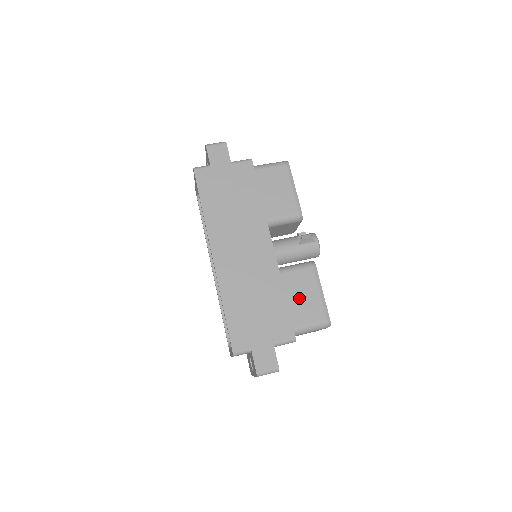
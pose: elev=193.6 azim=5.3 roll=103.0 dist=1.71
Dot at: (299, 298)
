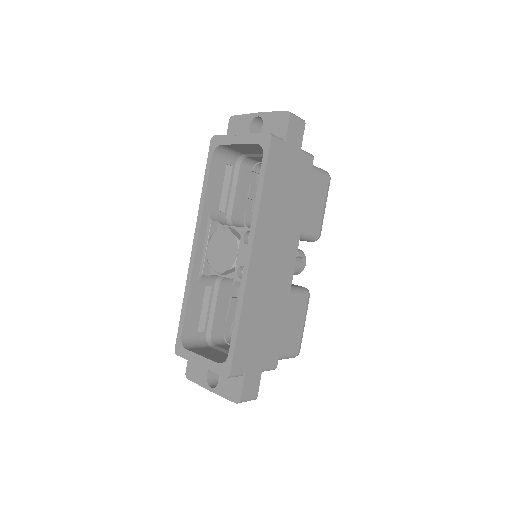
Dot at: (290, 325)
